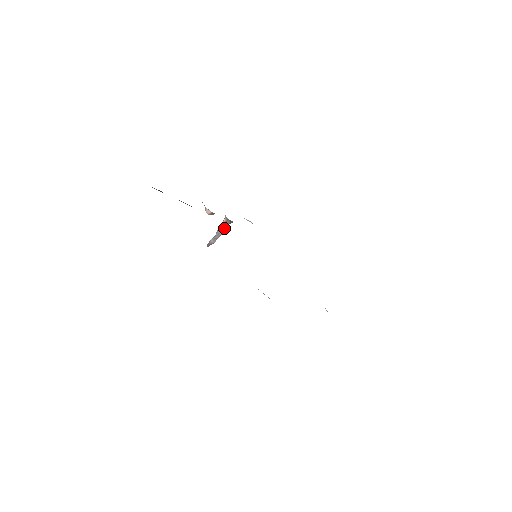
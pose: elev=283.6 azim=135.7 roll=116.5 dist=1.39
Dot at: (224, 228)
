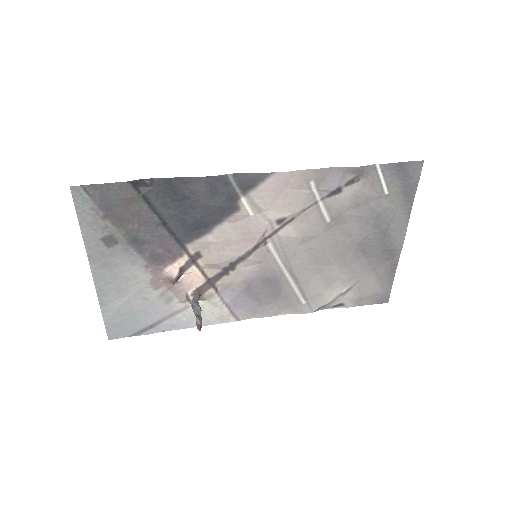
Dot at: (198, 304)
